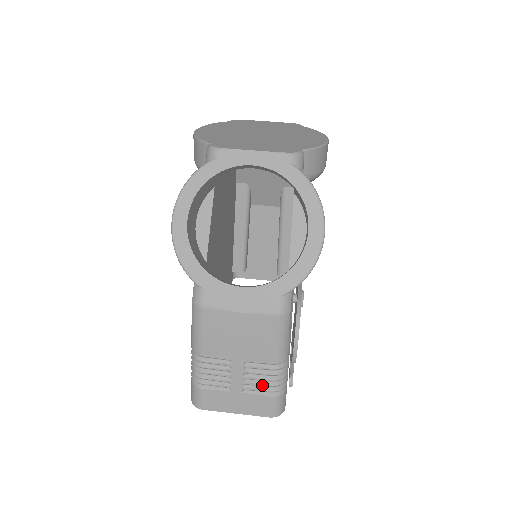
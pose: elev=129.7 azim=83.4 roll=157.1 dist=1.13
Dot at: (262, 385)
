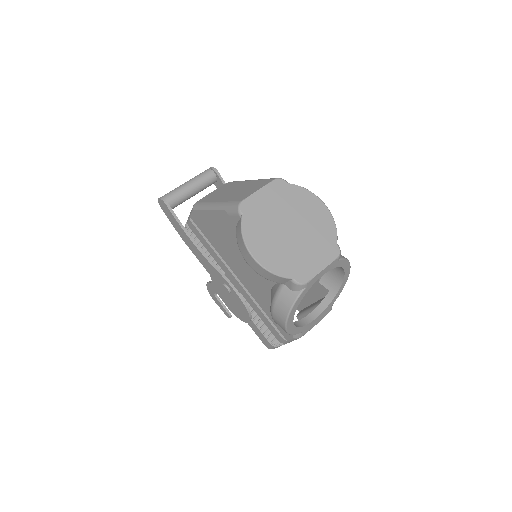
Dot at: occluded
